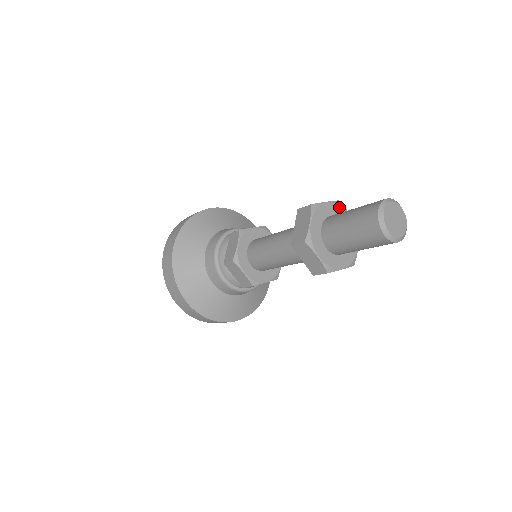
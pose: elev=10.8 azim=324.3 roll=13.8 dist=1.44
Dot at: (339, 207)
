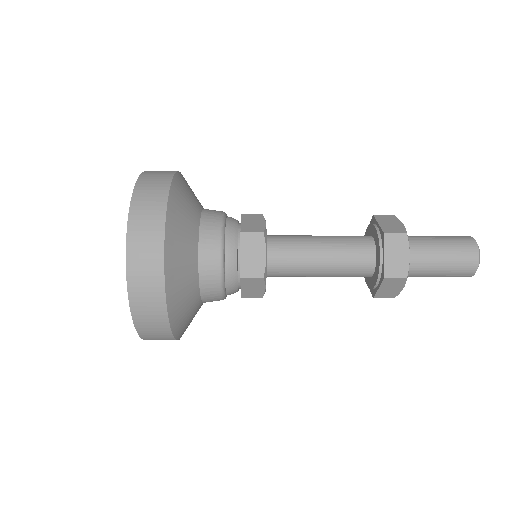
Dot at: occluded
